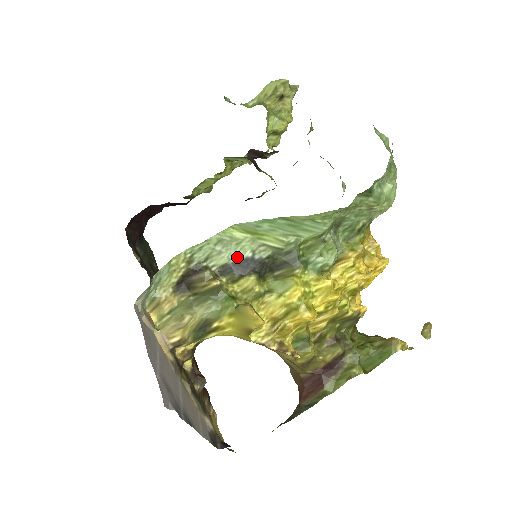
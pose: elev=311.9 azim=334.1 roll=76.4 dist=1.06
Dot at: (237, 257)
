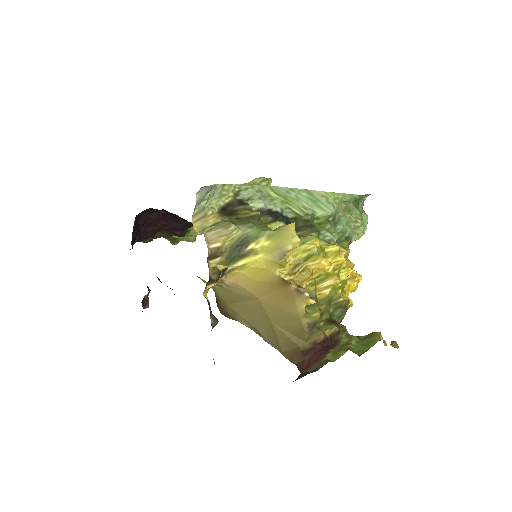
Dot at: (271, 207)
